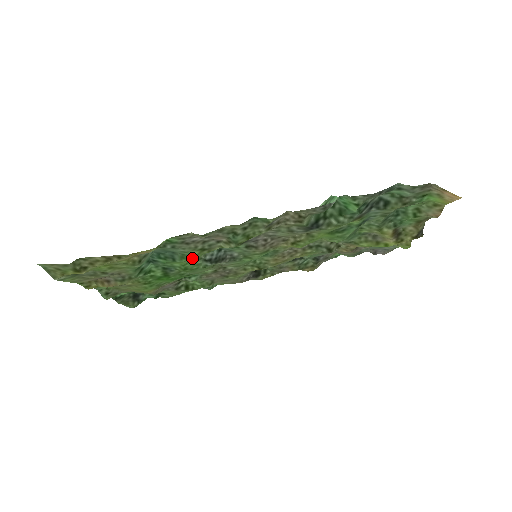
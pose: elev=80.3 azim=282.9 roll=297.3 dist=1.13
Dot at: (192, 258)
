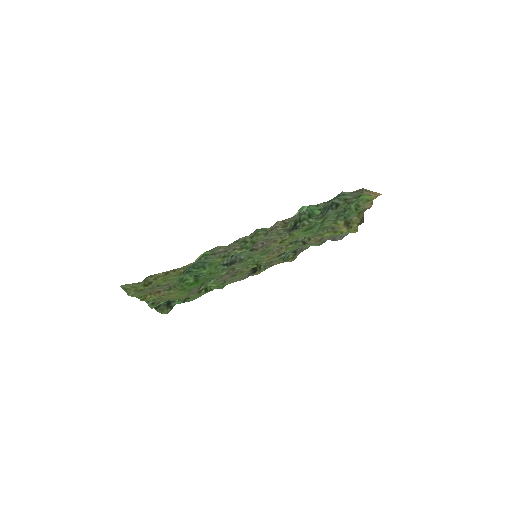
Dot at: (217, 264)
